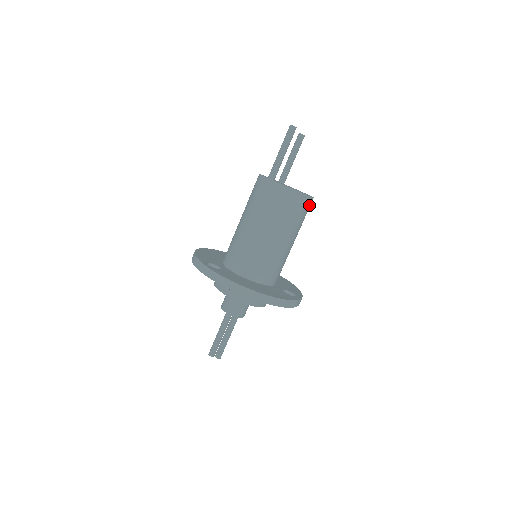
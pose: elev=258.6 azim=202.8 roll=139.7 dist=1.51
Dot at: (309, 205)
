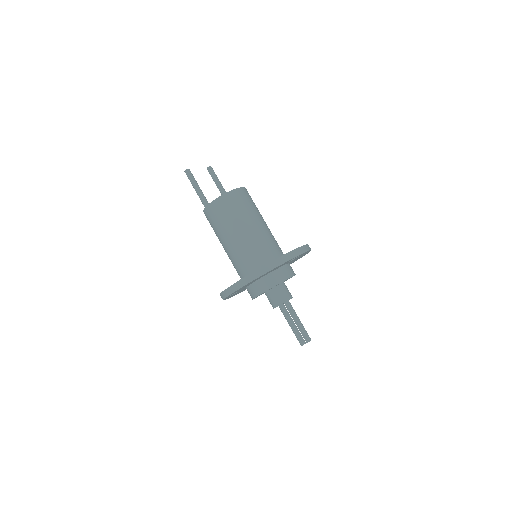
Dot at: (242, 194)
